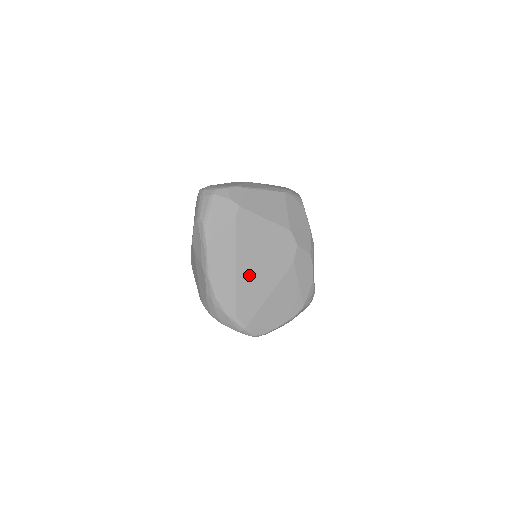
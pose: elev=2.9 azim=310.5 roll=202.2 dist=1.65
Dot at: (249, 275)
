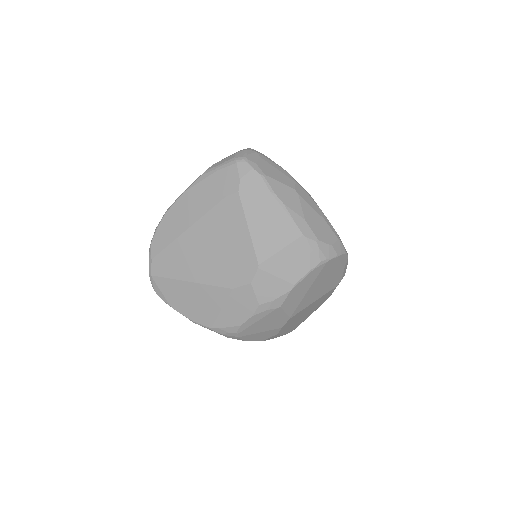
Dot at: (190, 248)
